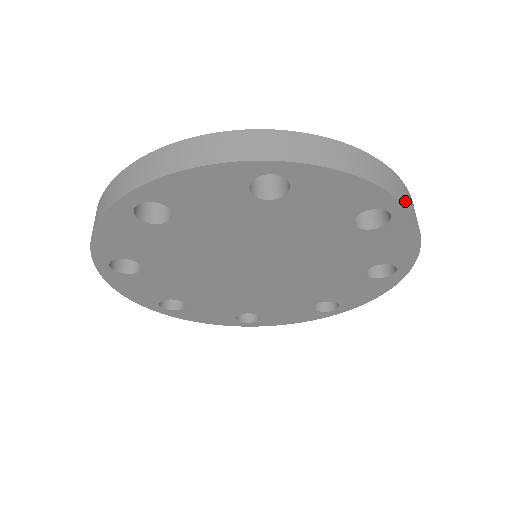
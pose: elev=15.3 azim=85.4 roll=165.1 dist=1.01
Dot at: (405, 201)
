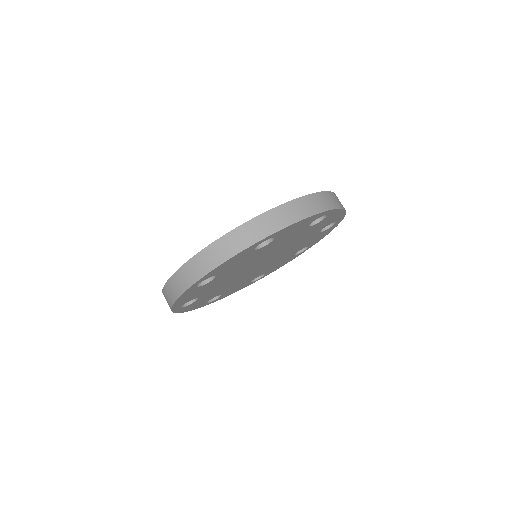
Dot at: (265, 233)
